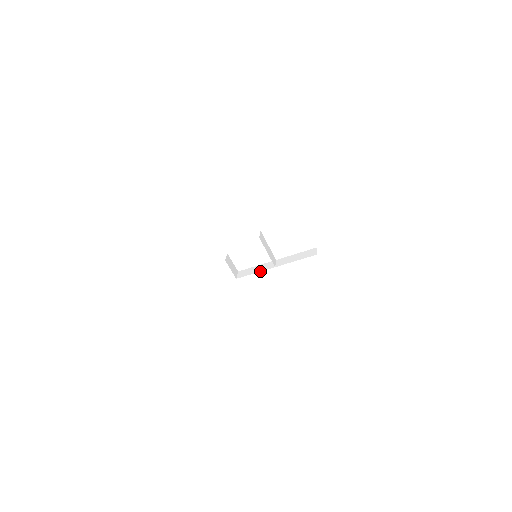
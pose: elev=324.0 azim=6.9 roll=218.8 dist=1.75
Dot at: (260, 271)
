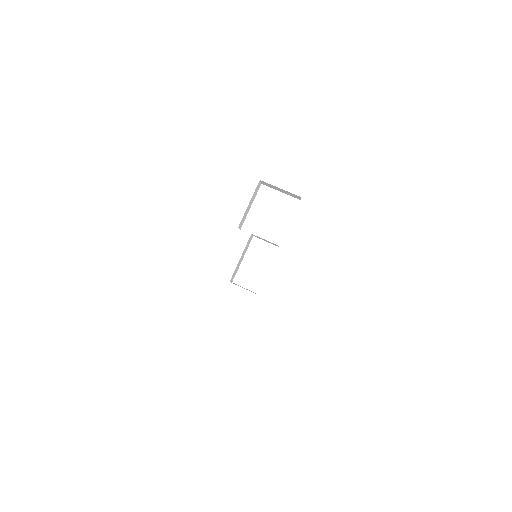
Dot at: occluded
